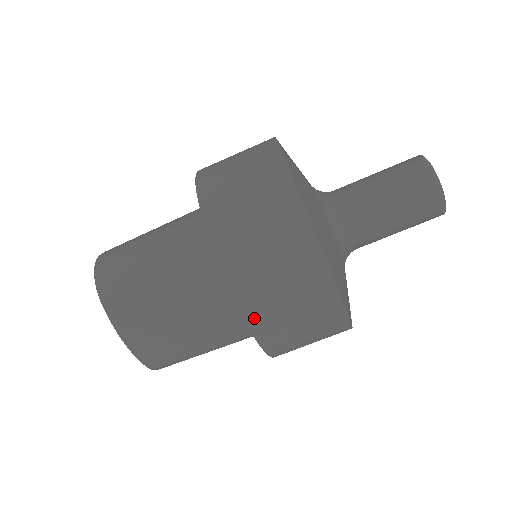
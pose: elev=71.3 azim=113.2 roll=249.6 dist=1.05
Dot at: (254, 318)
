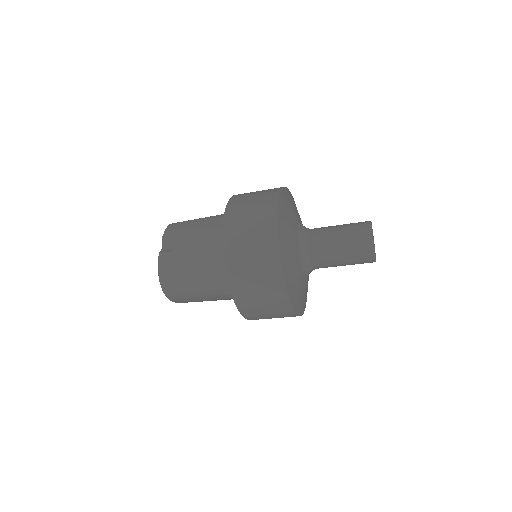
Dot at: occluded
